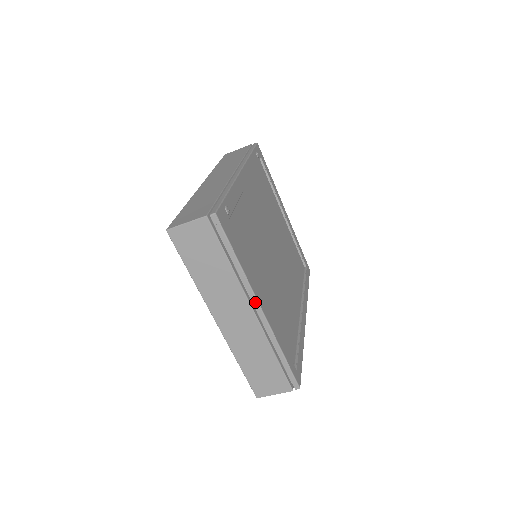
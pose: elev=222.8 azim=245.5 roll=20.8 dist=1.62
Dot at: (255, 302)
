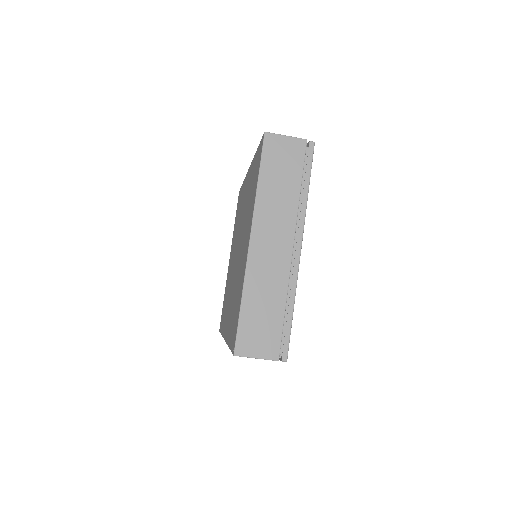
Dot at: (300, 238)
